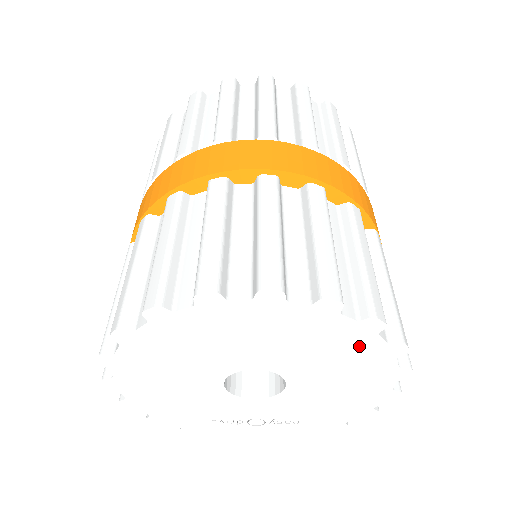
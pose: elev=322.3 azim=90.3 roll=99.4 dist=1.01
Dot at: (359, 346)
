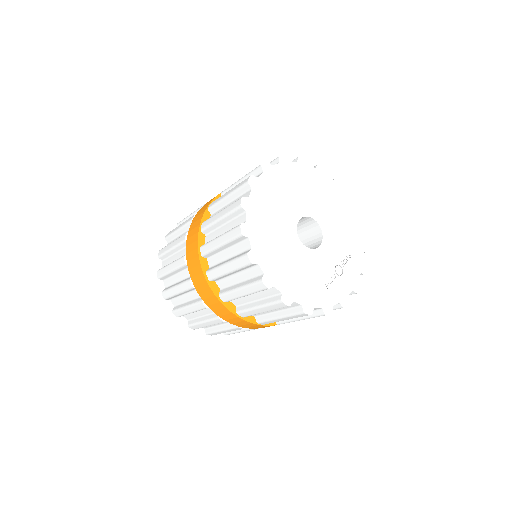
Dot at: (311, 176)
